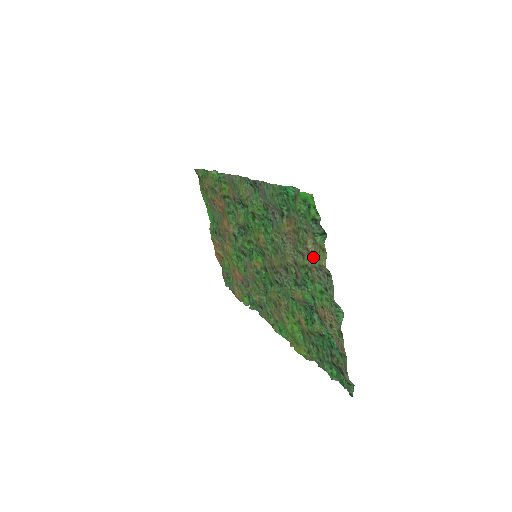
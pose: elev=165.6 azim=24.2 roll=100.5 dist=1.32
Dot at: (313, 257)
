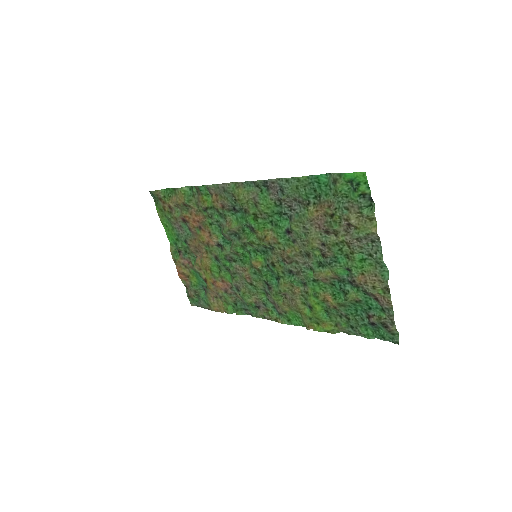
Dot at: (357, 229)
